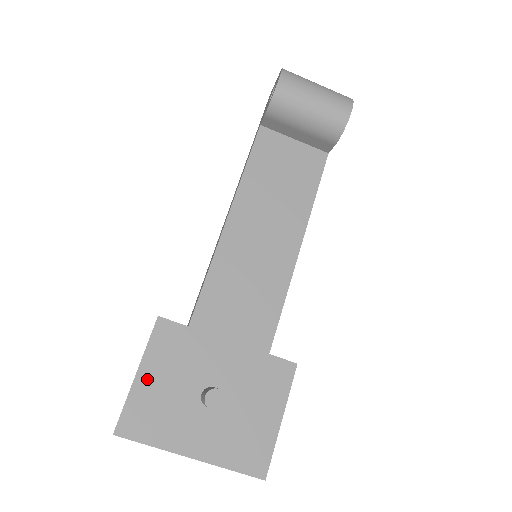
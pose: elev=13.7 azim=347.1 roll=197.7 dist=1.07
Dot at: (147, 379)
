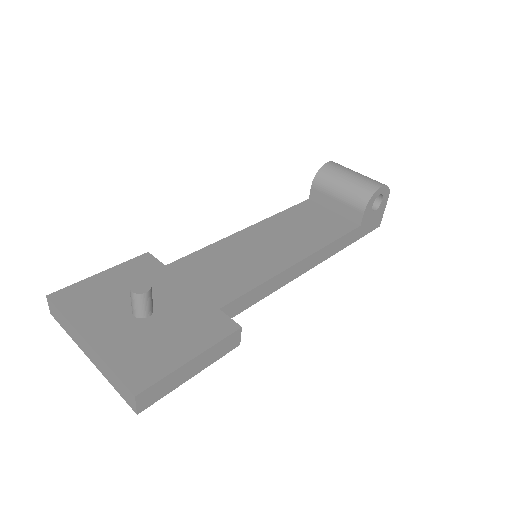
Dot at: (105, 278)
